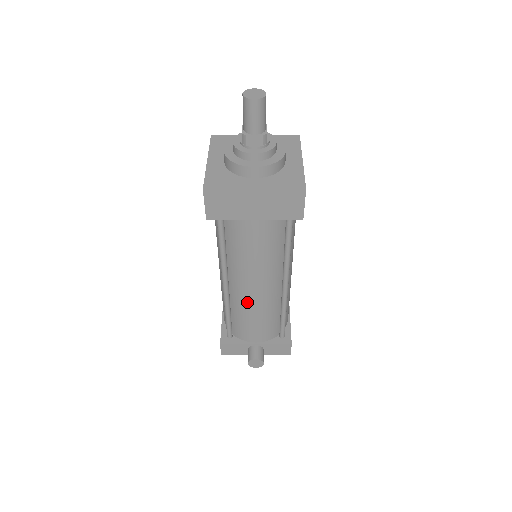
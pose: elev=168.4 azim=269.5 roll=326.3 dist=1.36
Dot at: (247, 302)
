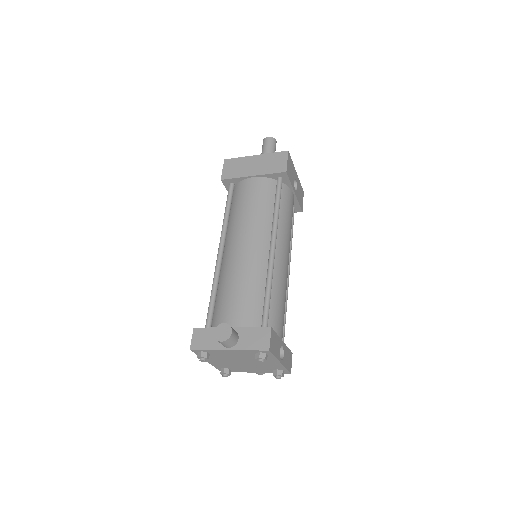
Dot at: (234, 264)
